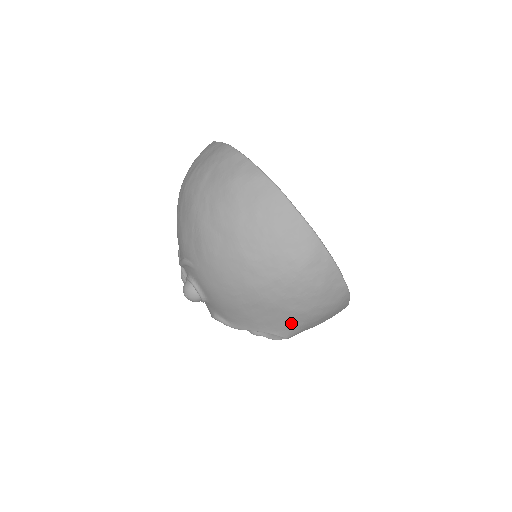
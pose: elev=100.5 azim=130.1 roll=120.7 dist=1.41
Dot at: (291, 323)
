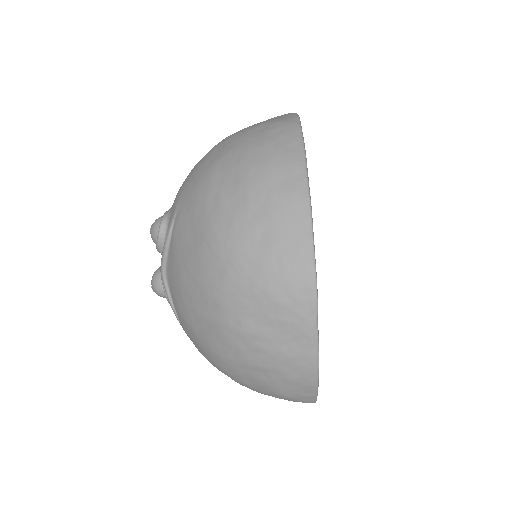
Dot at: occluded
